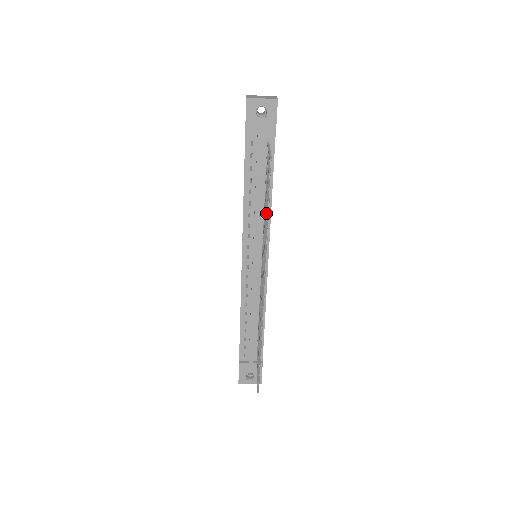
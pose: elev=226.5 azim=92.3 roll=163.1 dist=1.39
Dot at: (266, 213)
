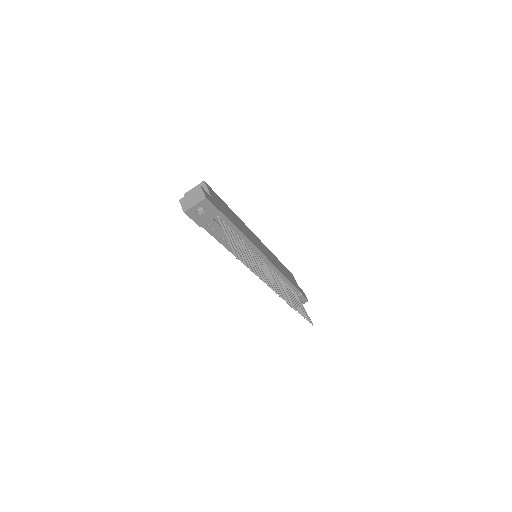
Dot at: (250, 258)
